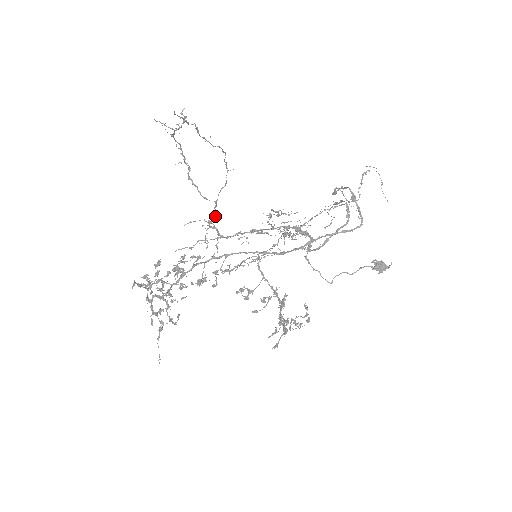
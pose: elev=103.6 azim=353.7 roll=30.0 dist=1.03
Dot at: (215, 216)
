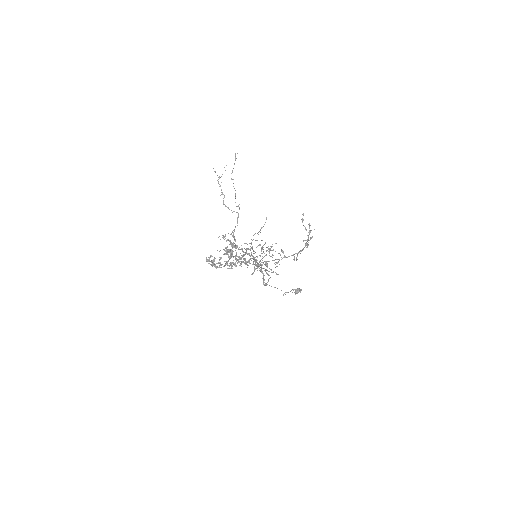
Dot at: occluded
